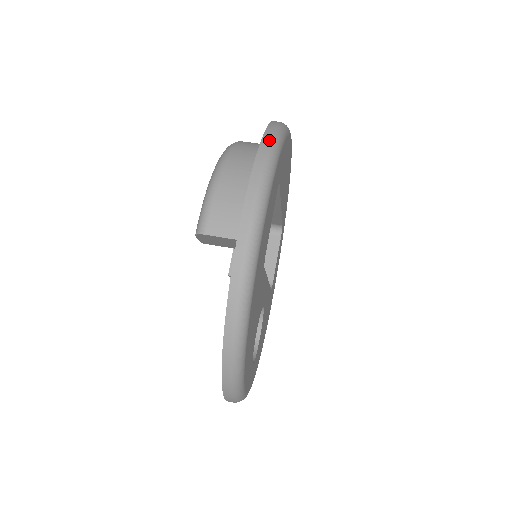
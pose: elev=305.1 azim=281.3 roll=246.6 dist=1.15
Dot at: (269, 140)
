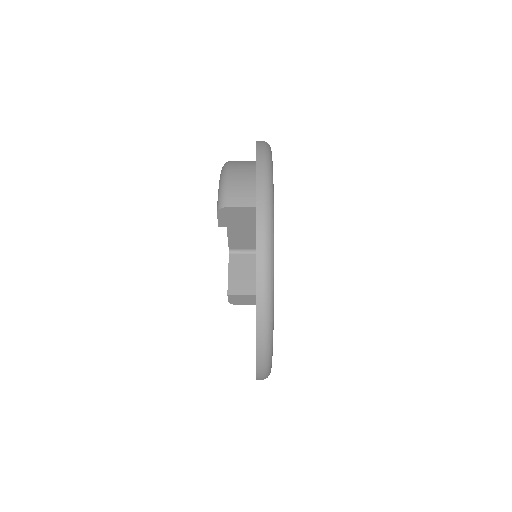
Dot at: (262, 143)
